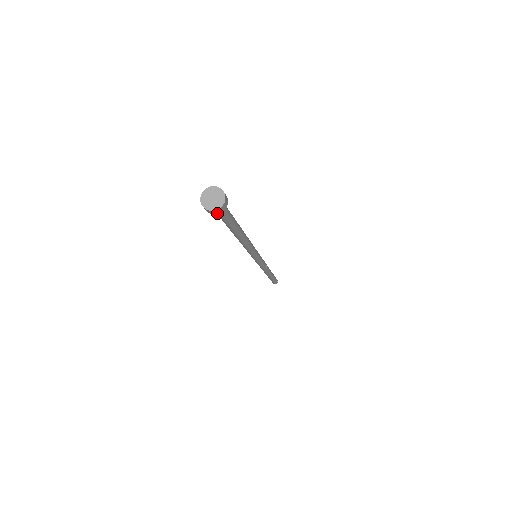
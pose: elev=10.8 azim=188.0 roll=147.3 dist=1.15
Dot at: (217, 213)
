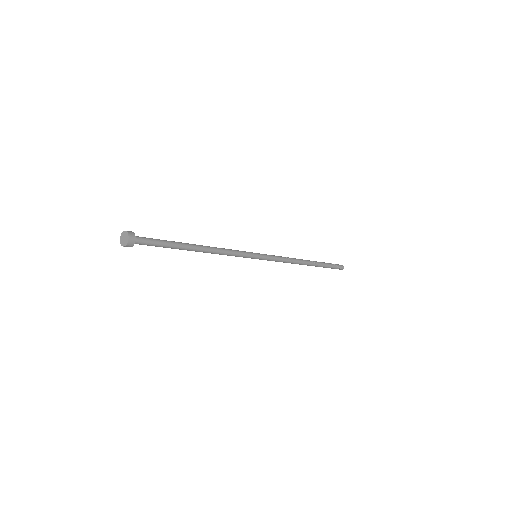
Dot at: (134, 241)
